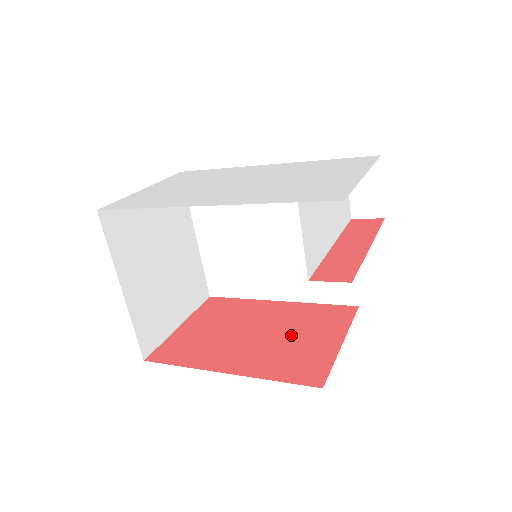
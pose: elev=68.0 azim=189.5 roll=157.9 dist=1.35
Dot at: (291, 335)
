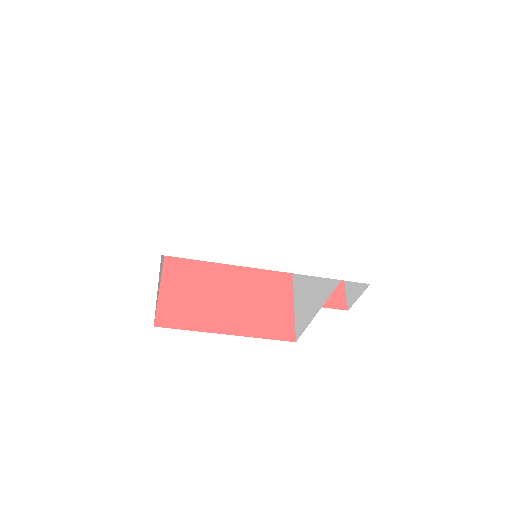
Dot at: (257, 292)
